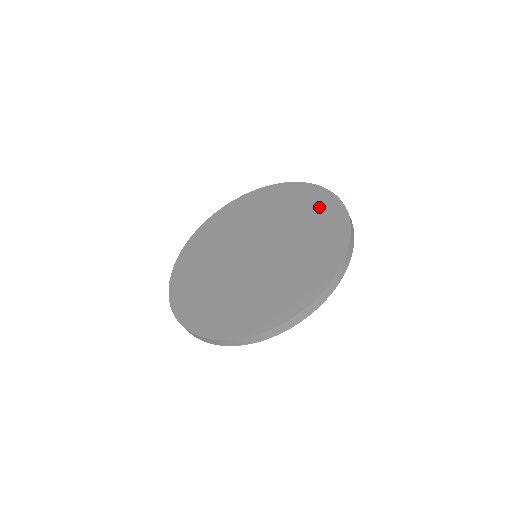
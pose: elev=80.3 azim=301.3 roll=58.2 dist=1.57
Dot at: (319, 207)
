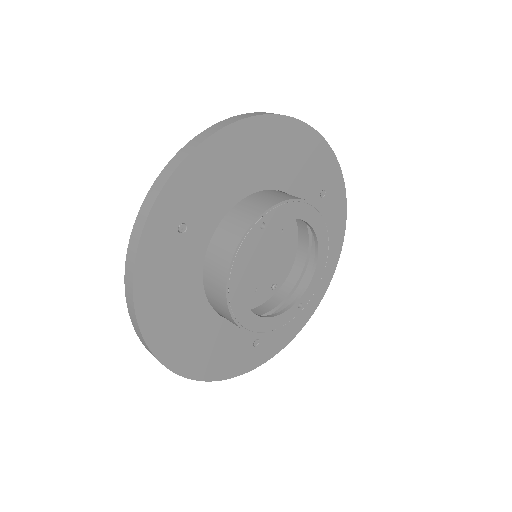
Dot at: occluded
